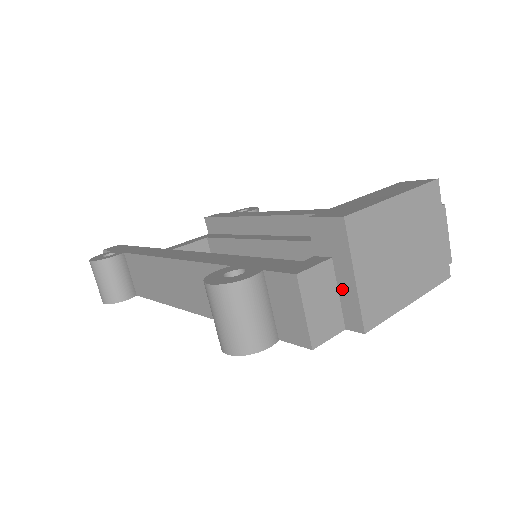
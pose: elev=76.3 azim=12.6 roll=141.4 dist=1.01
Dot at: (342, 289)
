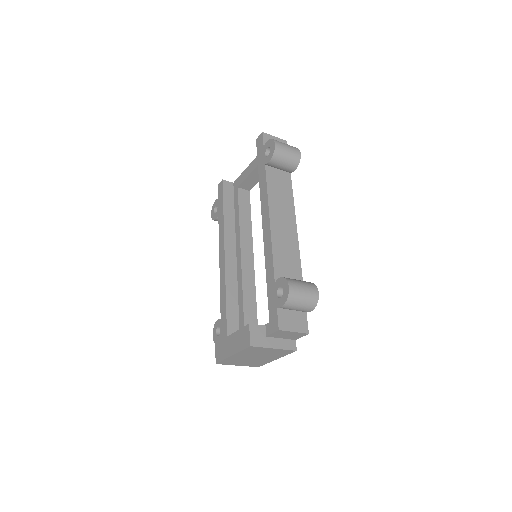
Dot at: occluded
